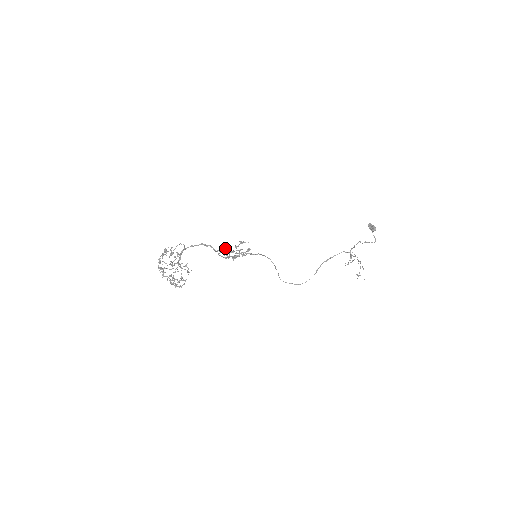
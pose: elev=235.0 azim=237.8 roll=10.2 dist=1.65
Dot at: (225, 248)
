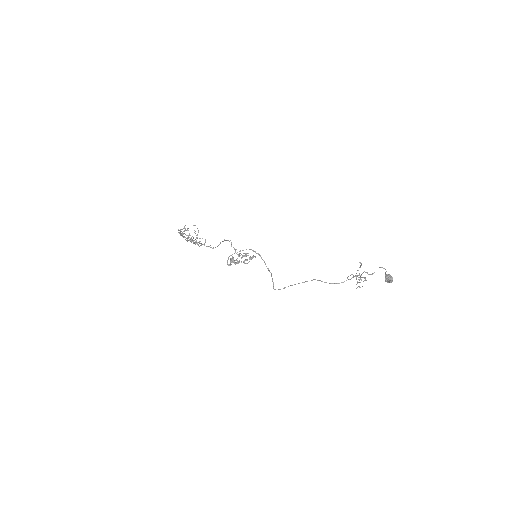
Dot at: (235, 263)
